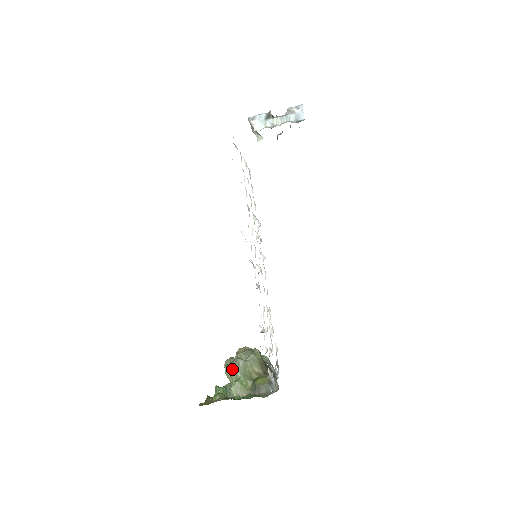
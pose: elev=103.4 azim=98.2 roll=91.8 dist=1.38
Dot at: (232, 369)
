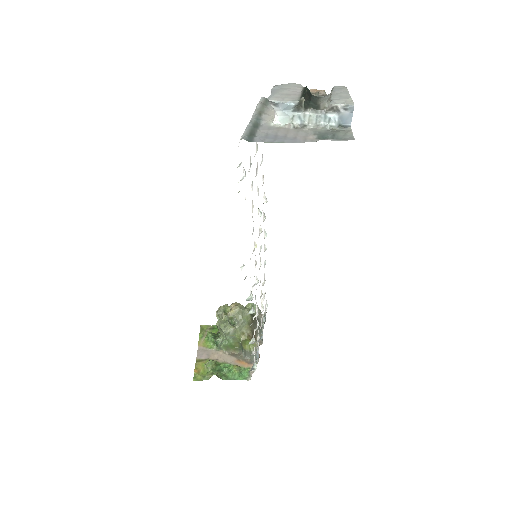
Dot at: (223, 332)
